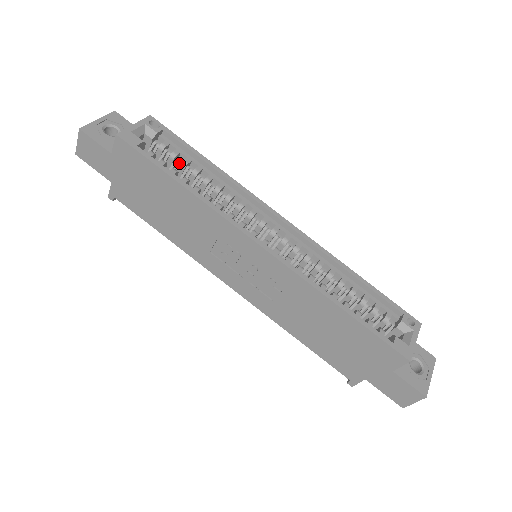
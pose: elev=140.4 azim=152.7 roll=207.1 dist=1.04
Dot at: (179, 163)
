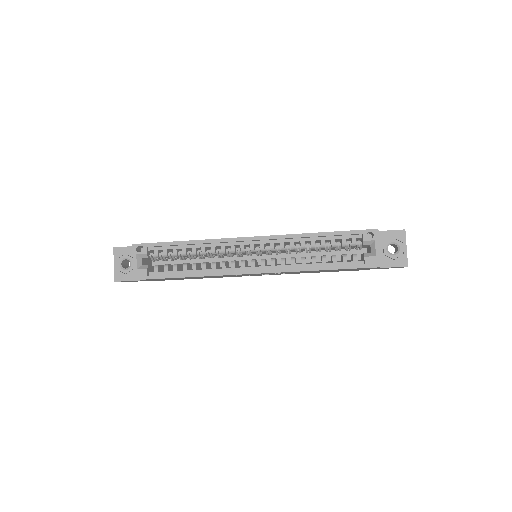
Dot at: (172, 256)
